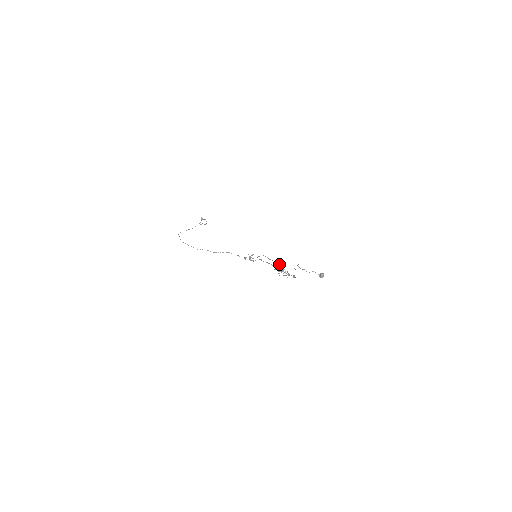
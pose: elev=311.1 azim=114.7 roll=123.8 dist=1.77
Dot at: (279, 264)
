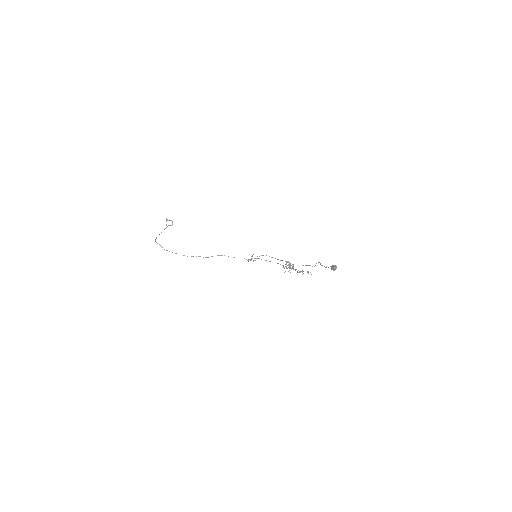
Dot at: (288, 262)
